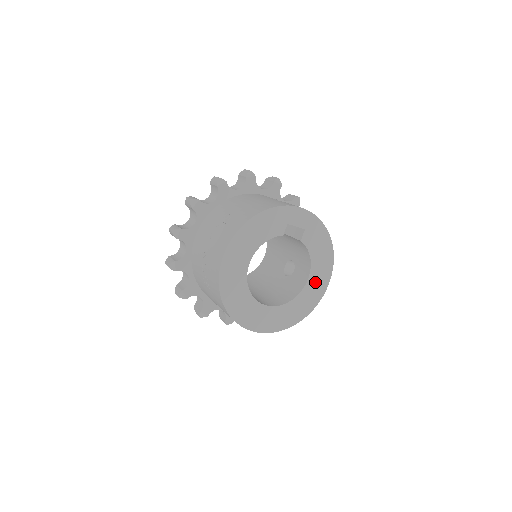
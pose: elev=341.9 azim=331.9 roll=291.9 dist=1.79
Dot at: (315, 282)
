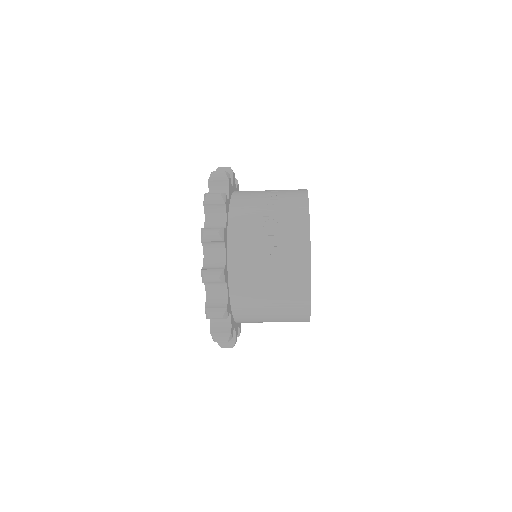
Dot at: occluded
